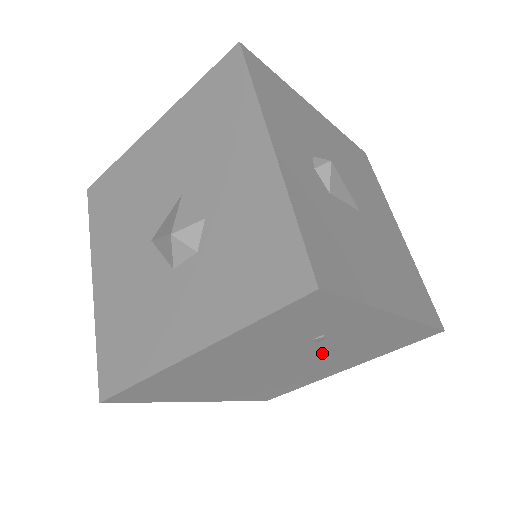
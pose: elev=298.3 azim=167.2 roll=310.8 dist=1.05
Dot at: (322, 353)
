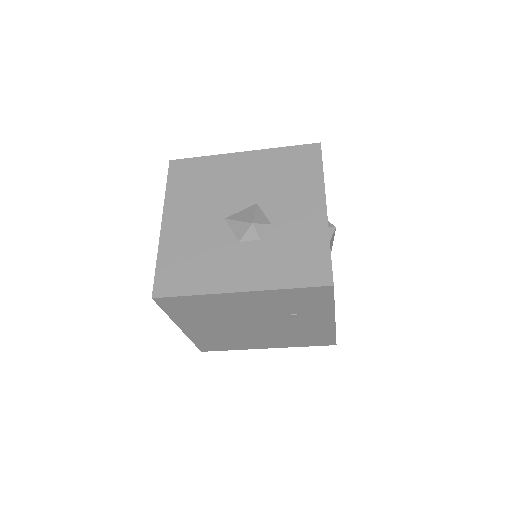
Dot at: (279, 327)
